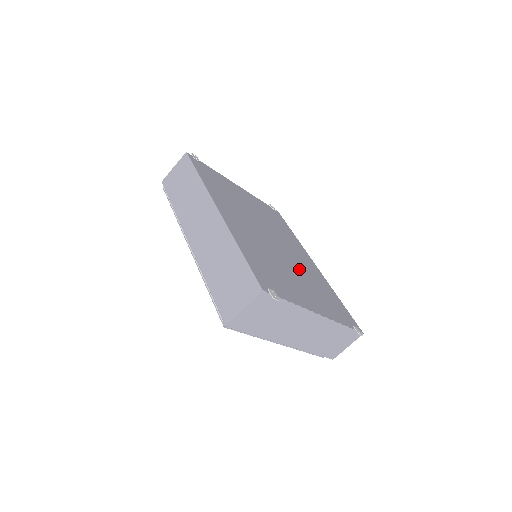
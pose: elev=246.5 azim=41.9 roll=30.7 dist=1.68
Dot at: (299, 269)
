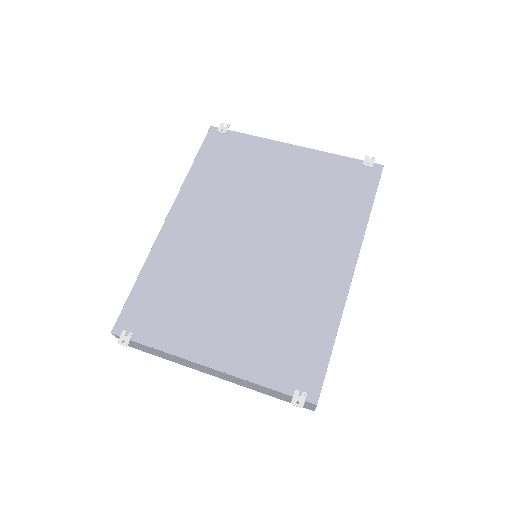
Dot at: (266, 289)
